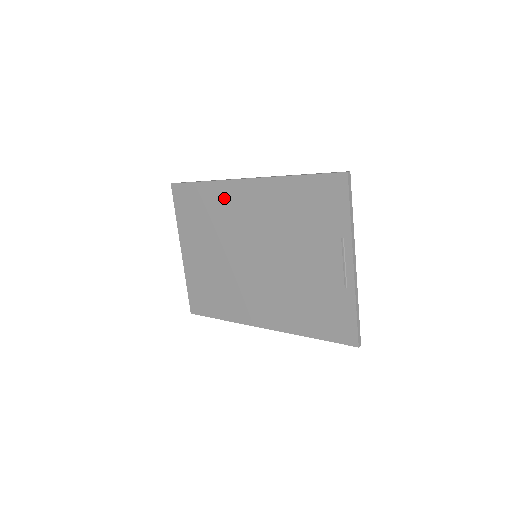
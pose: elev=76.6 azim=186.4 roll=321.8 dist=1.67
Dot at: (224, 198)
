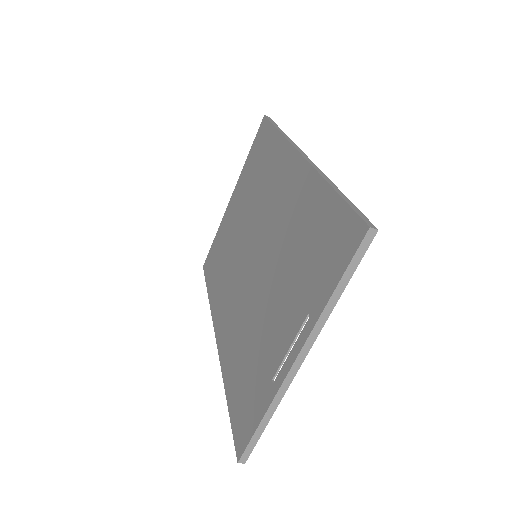
Dot at: (277, 163)
